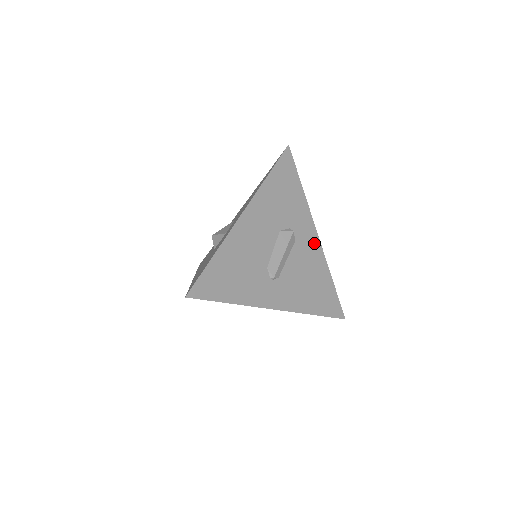
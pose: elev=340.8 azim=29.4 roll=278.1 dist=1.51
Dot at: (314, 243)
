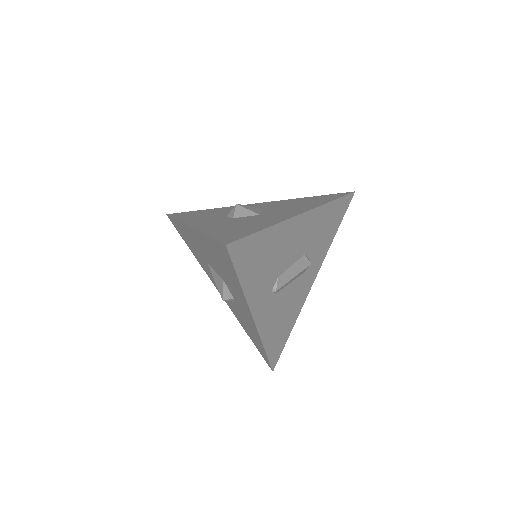
Dot at: (308, 287)
